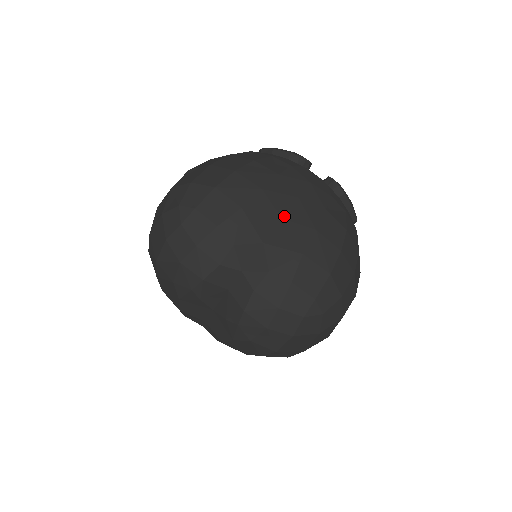
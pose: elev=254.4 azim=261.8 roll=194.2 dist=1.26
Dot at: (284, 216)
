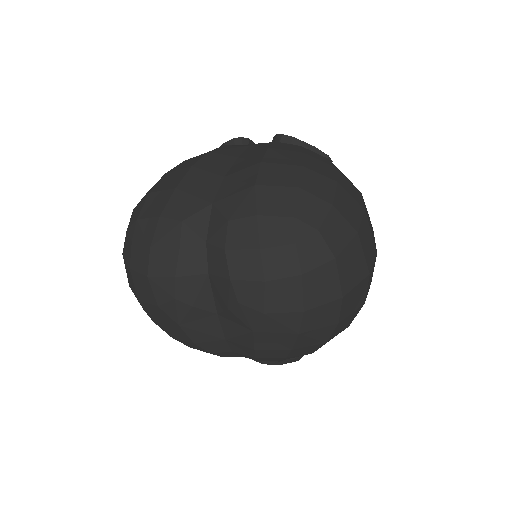
Dot at: (226, 174)
